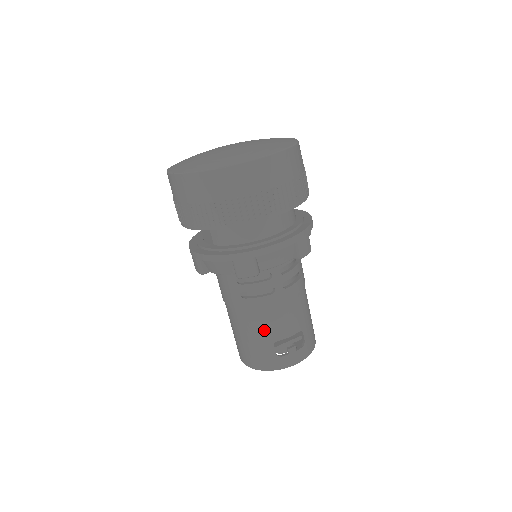
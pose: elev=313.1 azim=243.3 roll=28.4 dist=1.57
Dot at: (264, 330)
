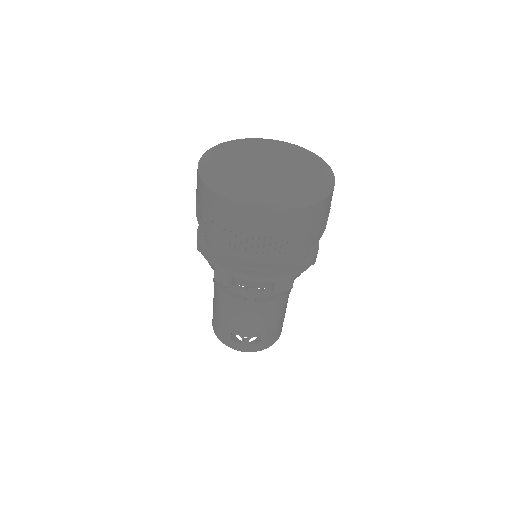
Dot at: (228, 318)
